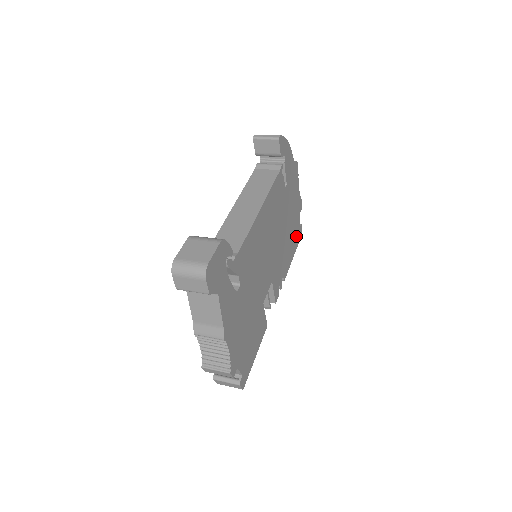
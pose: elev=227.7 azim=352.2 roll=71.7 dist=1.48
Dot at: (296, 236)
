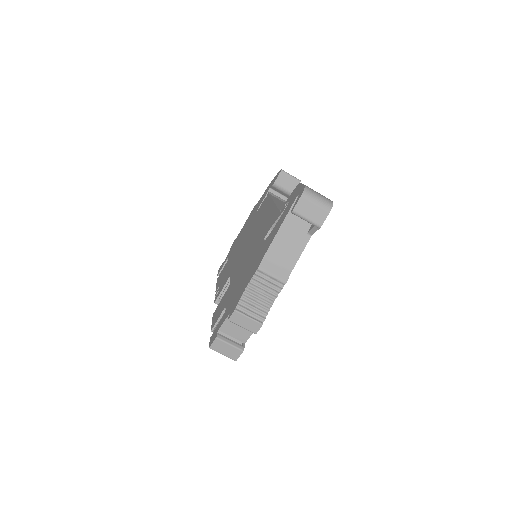
Dot at: occluded
